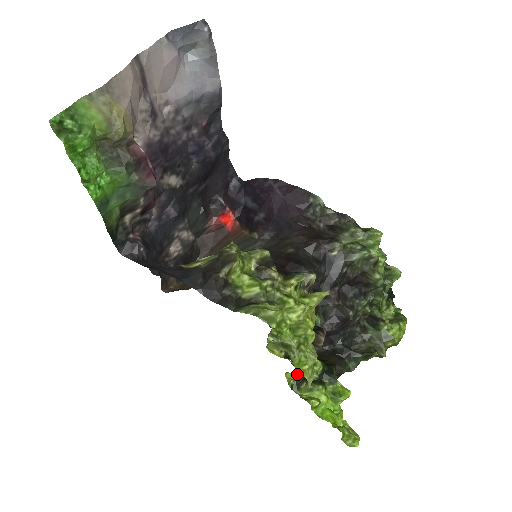
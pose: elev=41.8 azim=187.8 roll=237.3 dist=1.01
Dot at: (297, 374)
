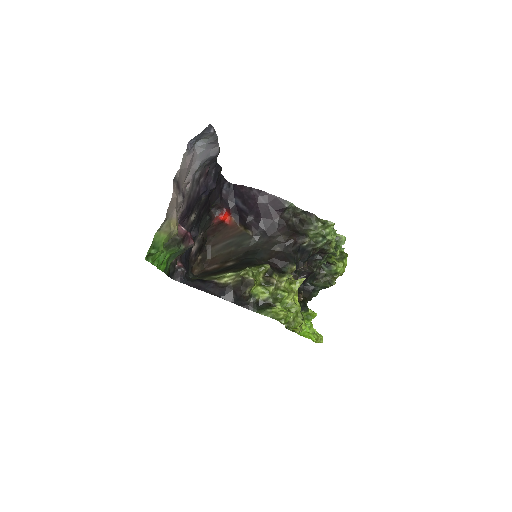
Dot at: occluded
